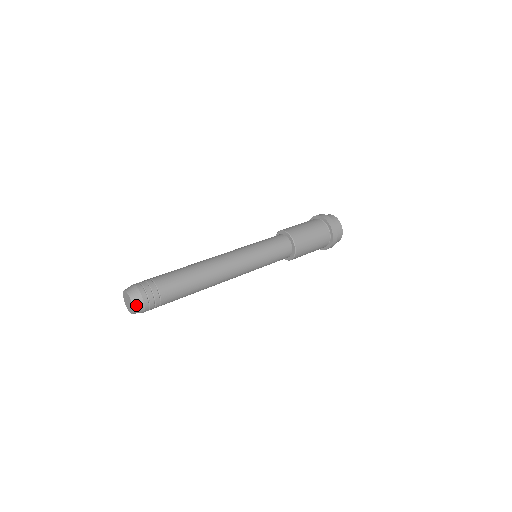
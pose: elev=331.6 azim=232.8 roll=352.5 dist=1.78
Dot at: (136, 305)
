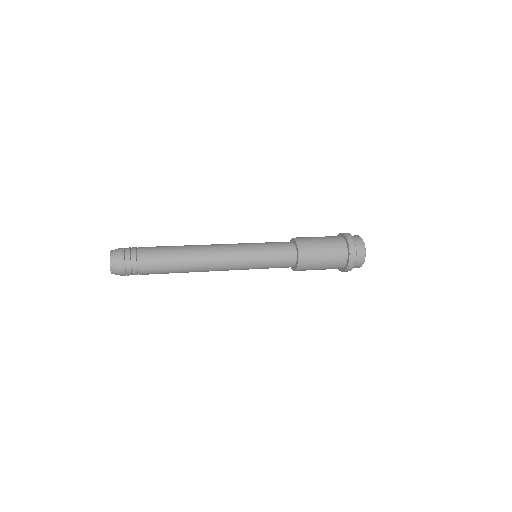
Dot at: (113, 256)
